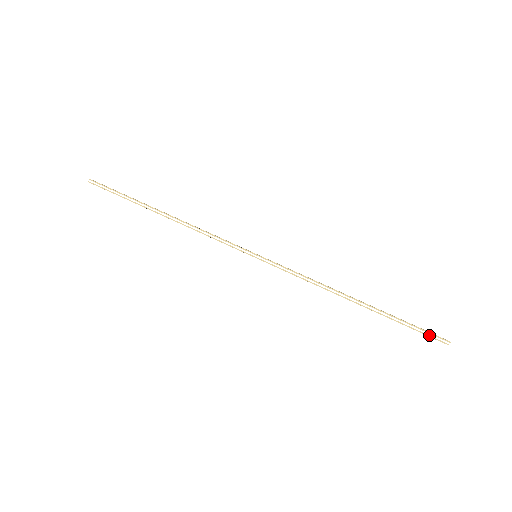
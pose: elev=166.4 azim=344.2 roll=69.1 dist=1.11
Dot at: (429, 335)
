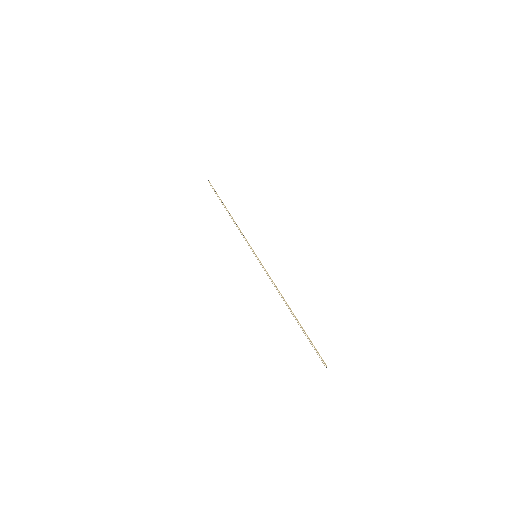
Dot at: (318, 354)
